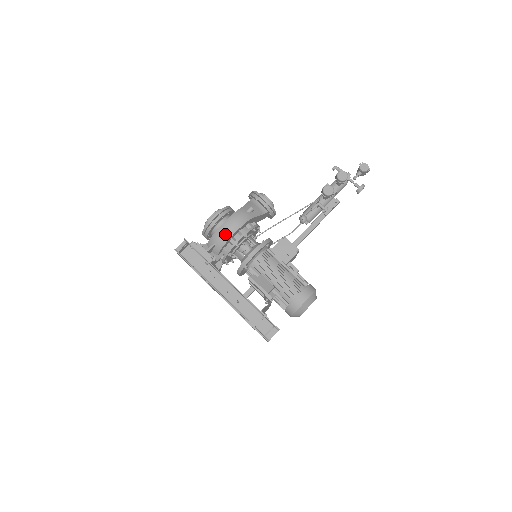
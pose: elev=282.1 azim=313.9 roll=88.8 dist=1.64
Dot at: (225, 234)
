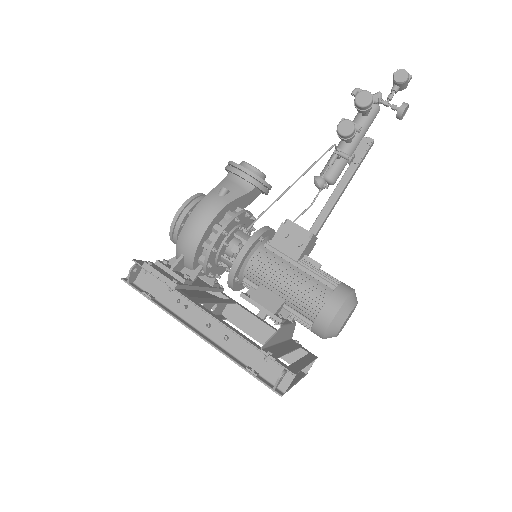
Dot at: (191, 238)
